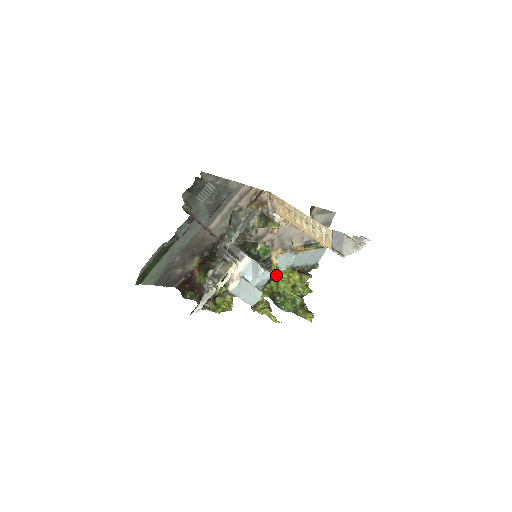
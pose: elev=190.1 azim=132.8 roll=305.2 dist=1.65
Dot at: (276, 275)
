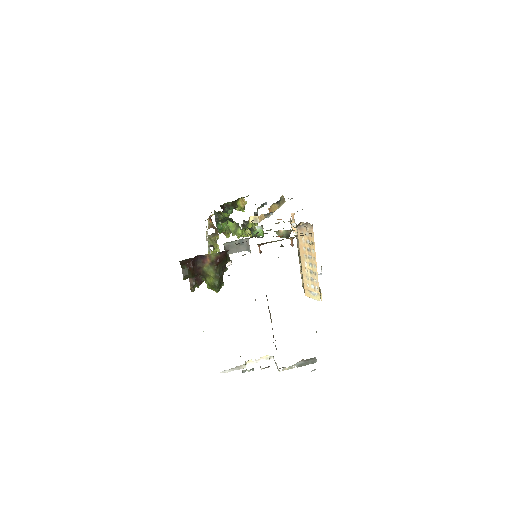
Dot at: occluded
